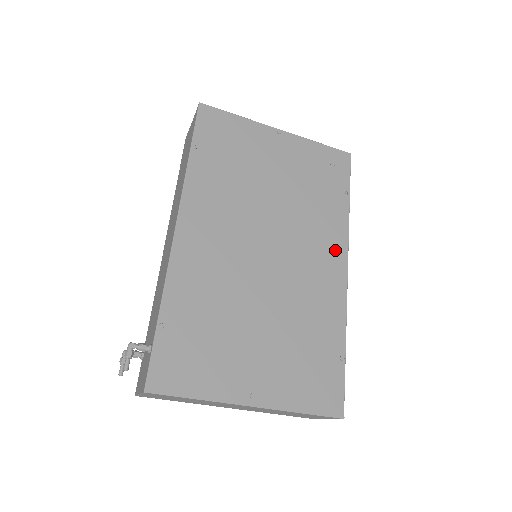
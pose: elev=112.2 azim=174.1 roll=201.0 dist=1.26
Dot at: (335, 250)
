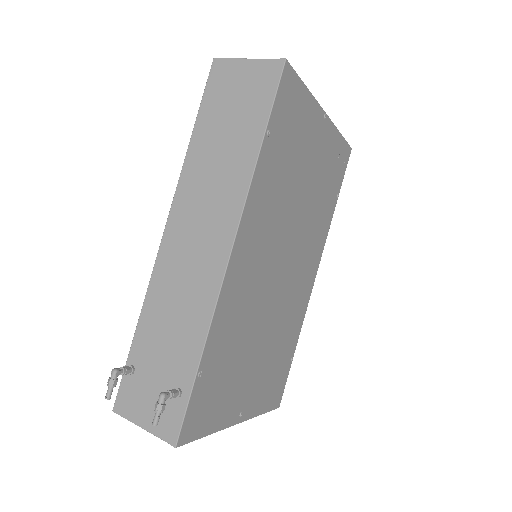
Dot at: (316, 258)
